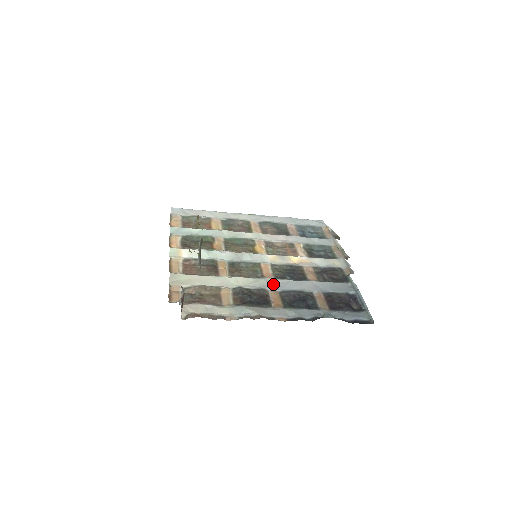
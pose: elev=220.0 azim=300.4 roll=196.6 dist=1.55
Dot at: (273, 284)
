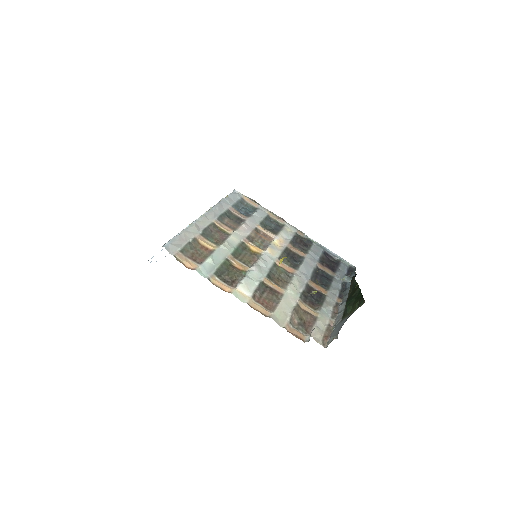
Dot at: (303, 276)
